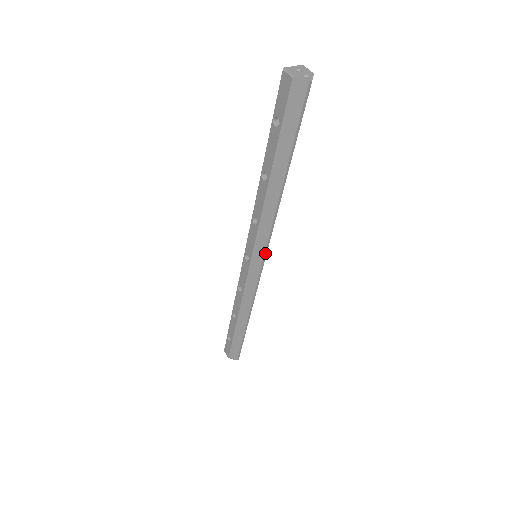
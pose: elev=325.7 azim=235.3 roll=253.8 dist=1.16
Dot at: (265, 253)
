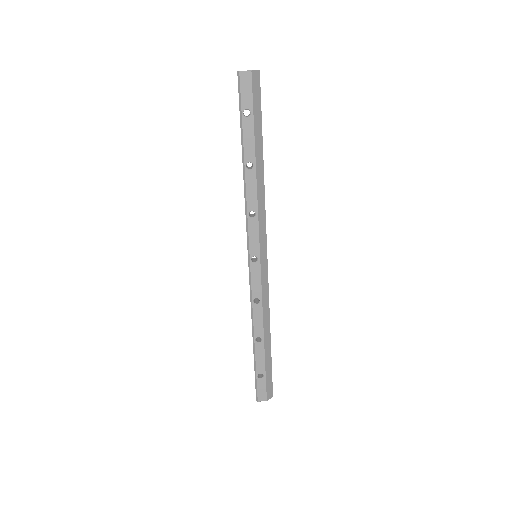
Dot at: (266, 241)
